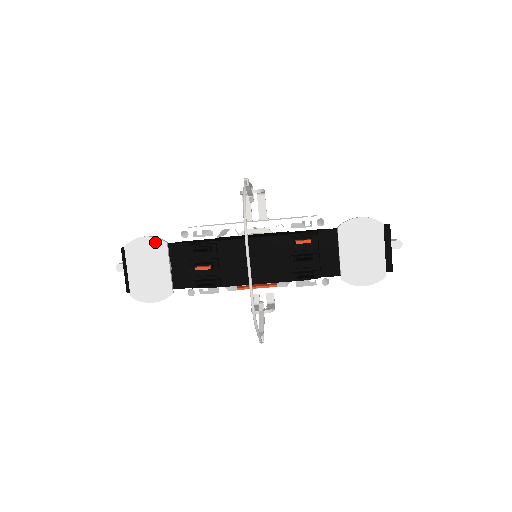
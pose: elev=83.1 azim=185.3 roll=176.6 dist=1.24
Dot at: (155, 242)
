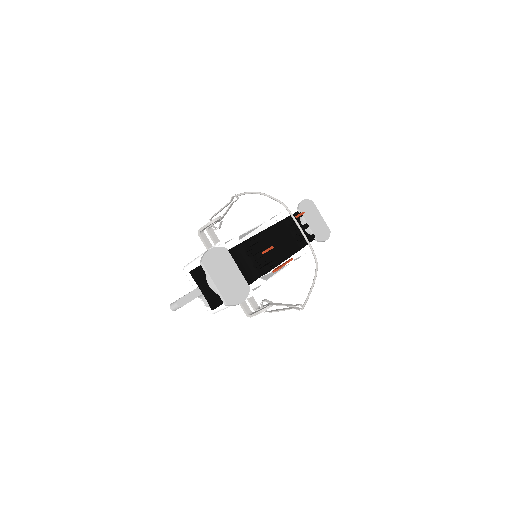
Dot at: (219, 250)
